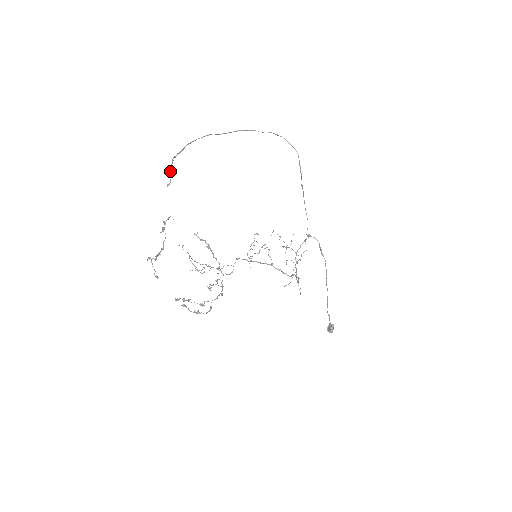
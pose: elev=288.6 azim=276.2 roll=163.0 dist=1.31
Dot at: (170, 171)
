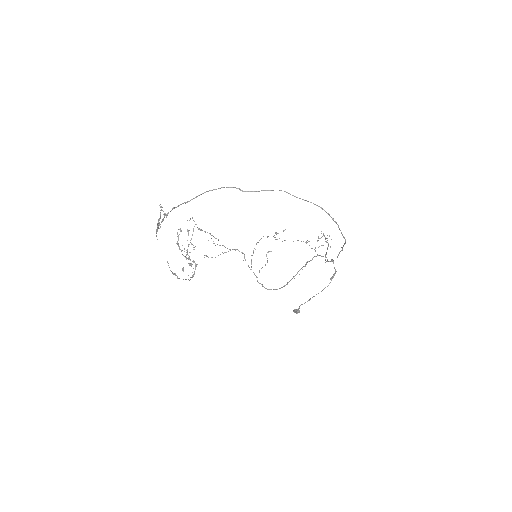
Dot at: (164, 217)
